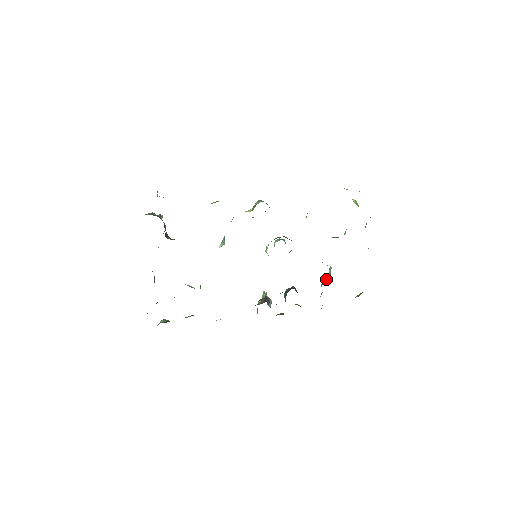
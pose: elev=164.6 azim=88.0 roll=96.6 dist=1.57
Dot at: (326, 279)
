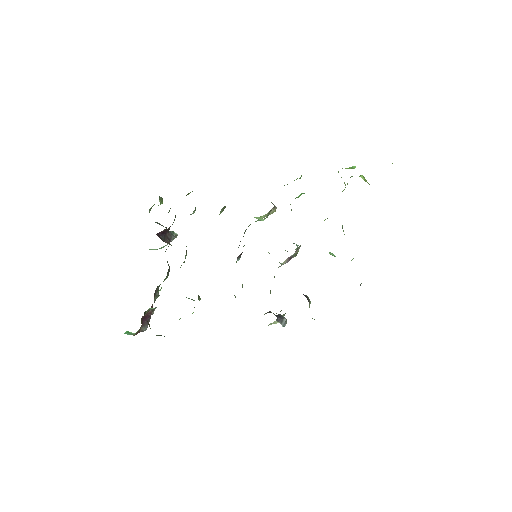
Dot at: occluded
